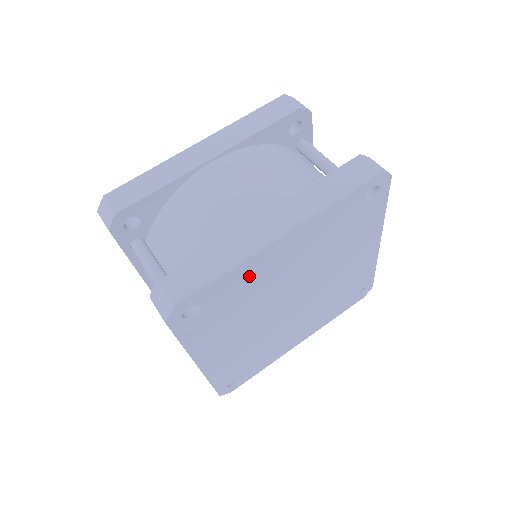
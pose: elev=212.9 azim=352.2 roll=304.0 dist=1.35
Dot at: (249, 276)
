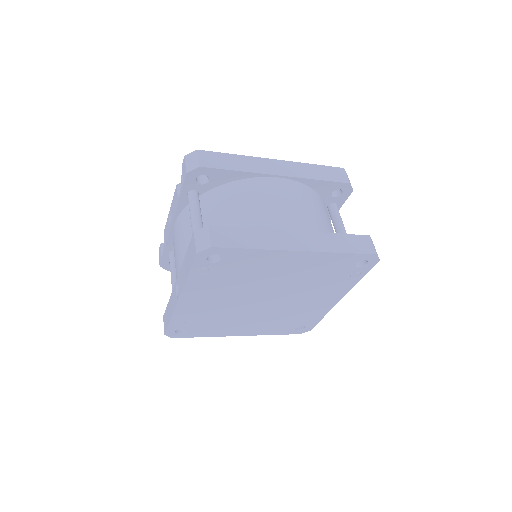
Dot at: (261, 261)
